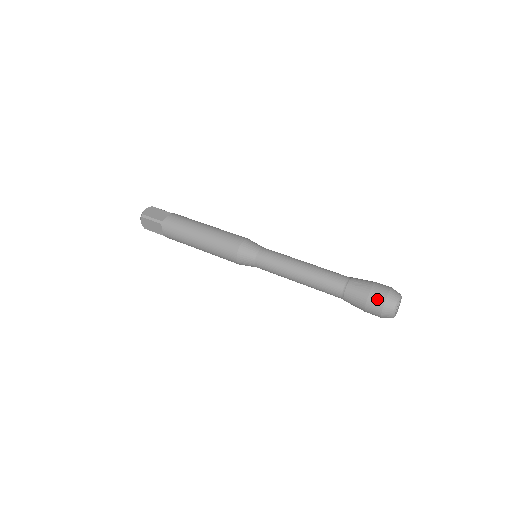
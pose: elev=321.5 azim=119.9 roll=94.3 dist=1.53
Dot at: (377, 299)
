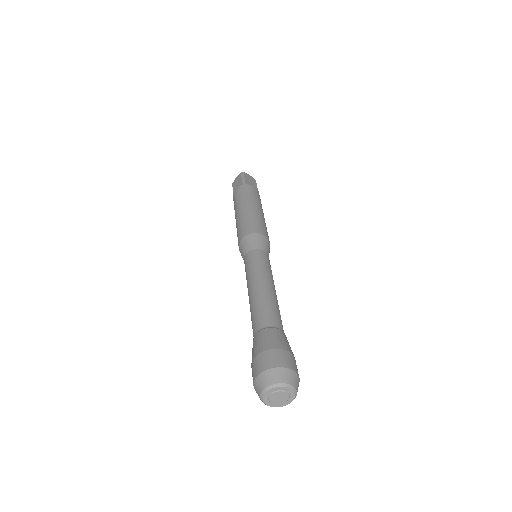
Dot at: (273, 358)
